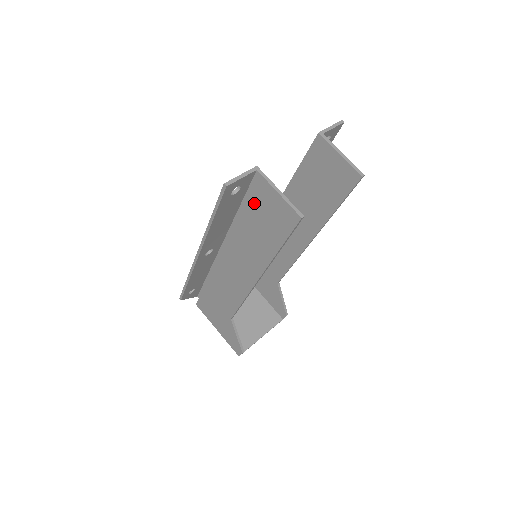
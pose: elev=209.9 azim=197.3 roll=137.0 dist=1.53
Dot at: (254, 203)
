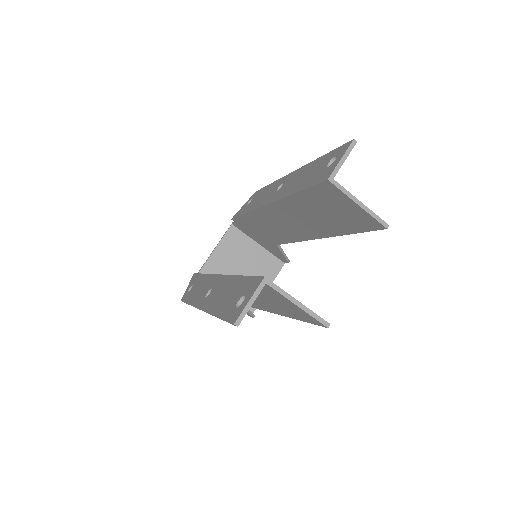
Dot at: (263, 291)
